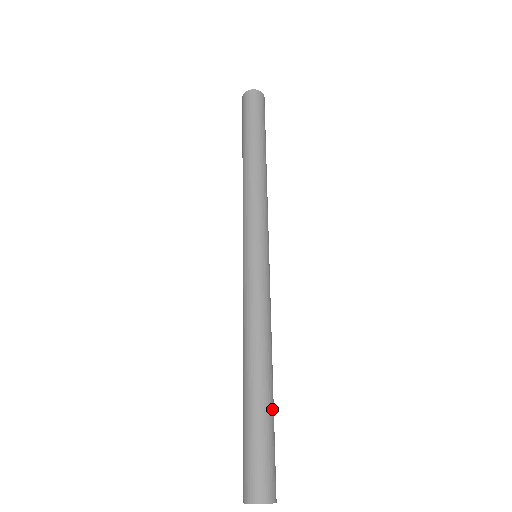
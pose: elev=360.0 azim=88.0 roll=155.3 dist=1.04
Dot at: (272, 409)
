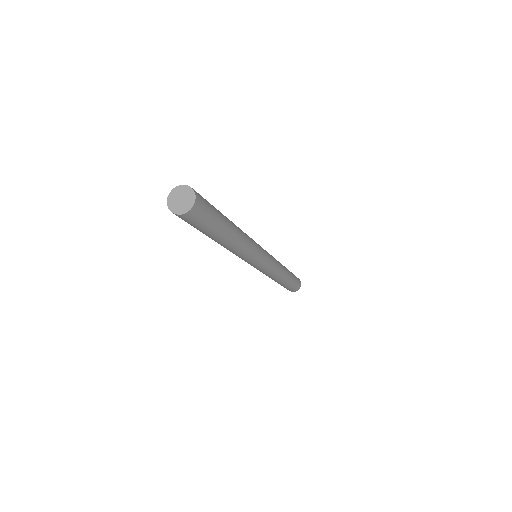
Dot at: (288, 284)
